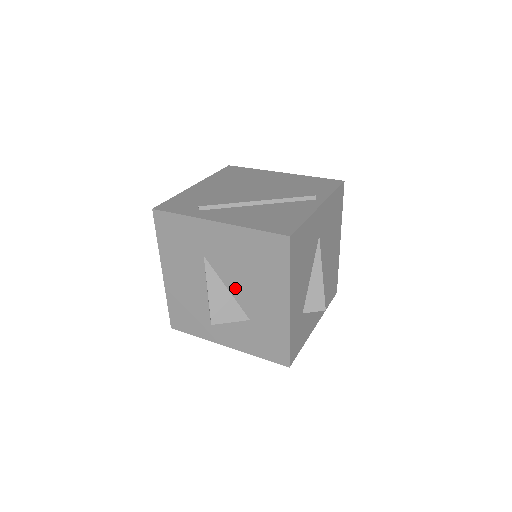
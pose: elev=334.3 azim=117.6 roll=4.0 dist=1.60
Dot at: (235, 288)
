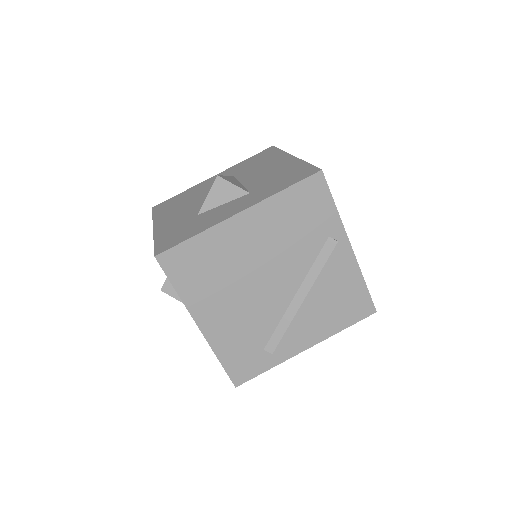
Dot at: occluded
